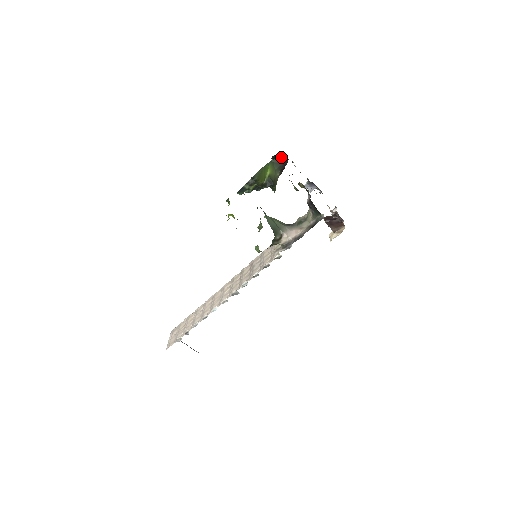
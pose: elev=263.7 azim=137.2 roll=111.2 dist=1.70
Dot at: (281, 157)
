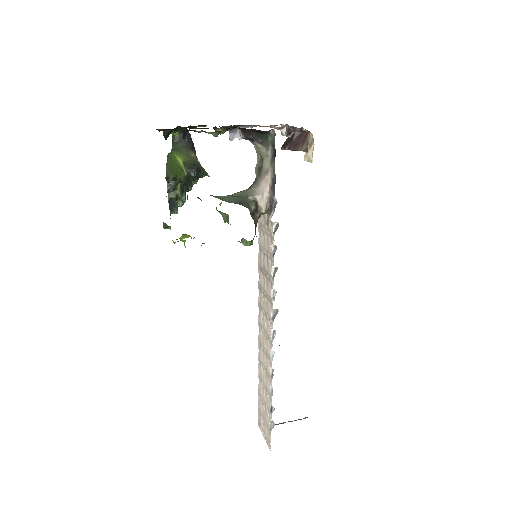
Dot at: (177, 135)
